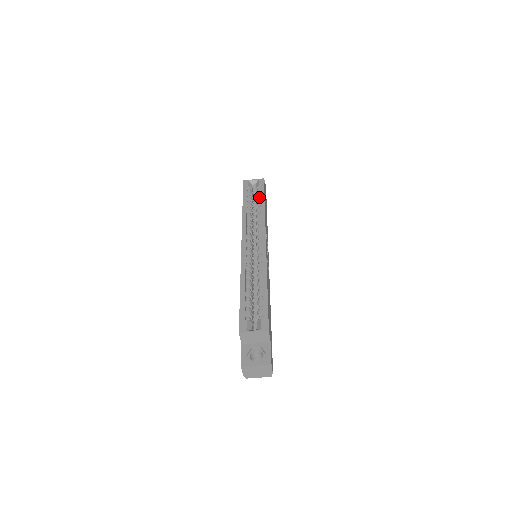
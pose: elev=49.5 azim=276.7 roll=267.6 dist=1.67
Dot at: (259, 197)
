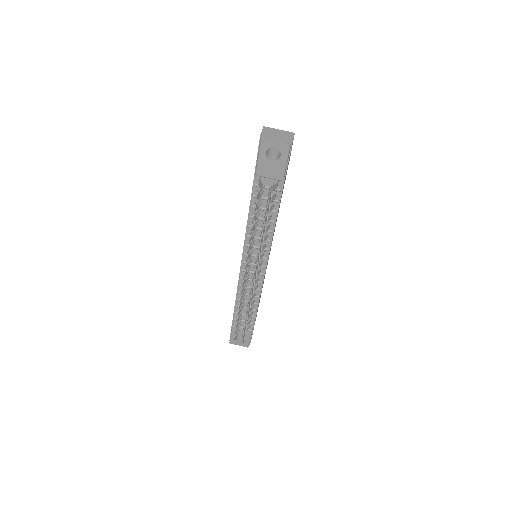
Dot at: occluded
